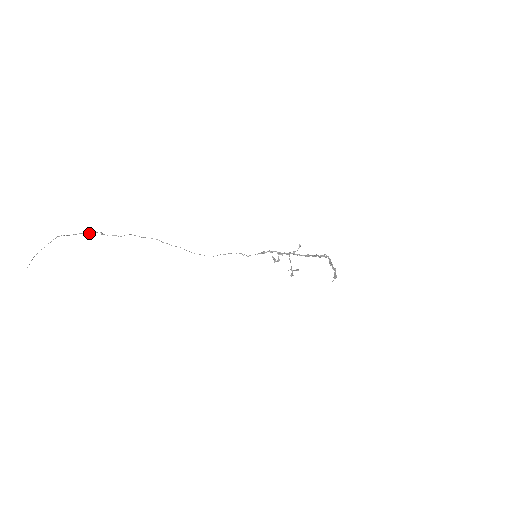
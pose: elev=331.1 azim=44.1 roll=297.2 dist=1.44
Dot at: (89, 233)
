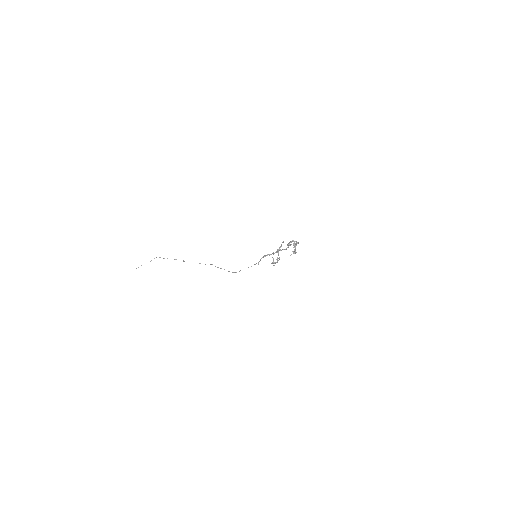
Dot at: (176, 259)
